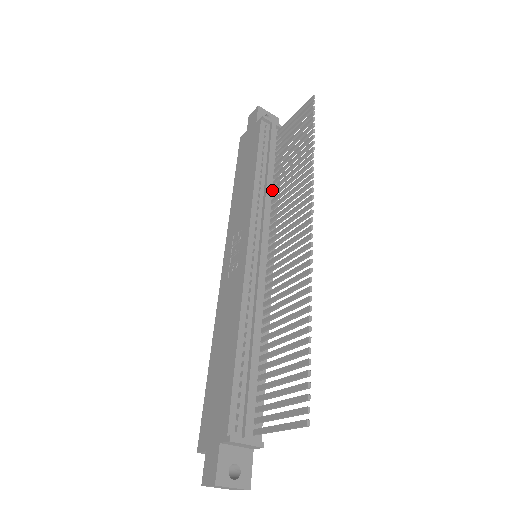
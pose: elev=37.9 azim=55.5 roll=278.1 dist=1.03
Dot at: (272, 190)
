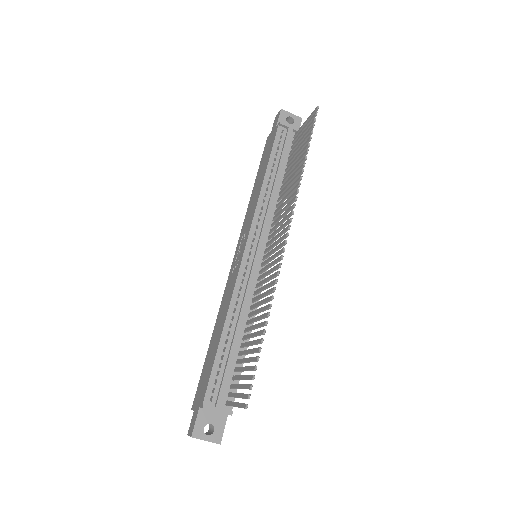
Dot at: (278, 195)
